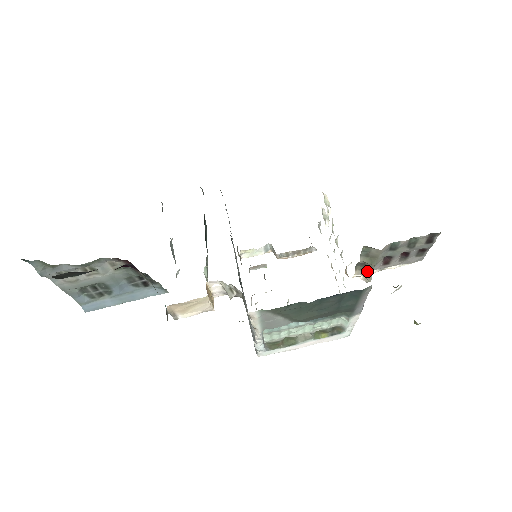
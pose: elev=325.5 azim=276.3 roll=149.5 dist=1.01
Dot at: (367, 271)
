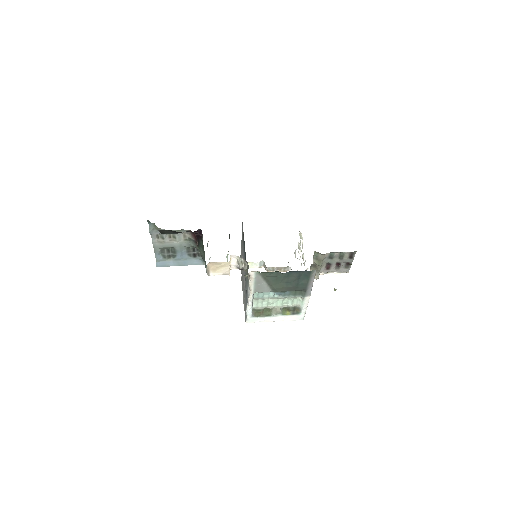
Dot at: (317, 271)
